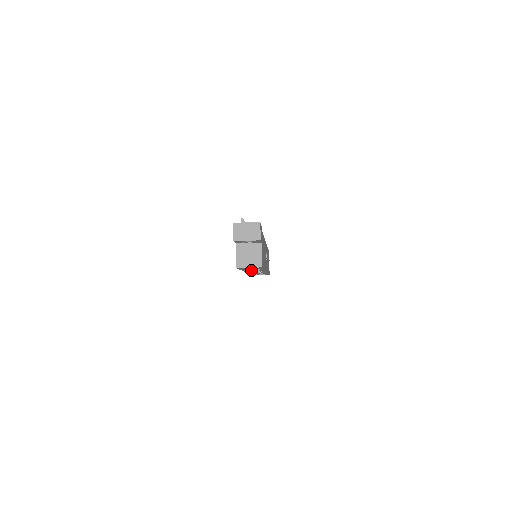
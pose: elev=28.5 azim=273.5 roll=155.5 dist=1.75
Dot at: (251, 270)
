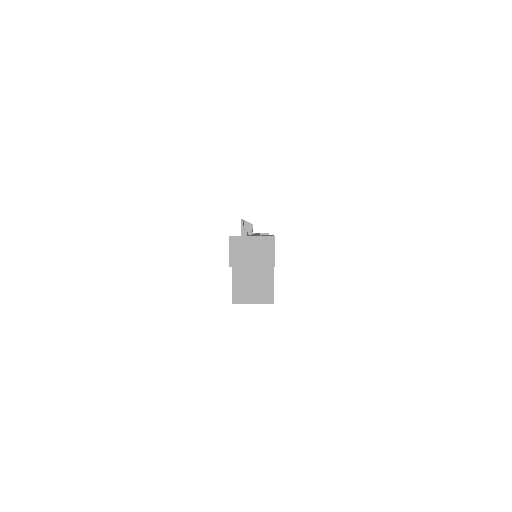
Dot at: occluded
